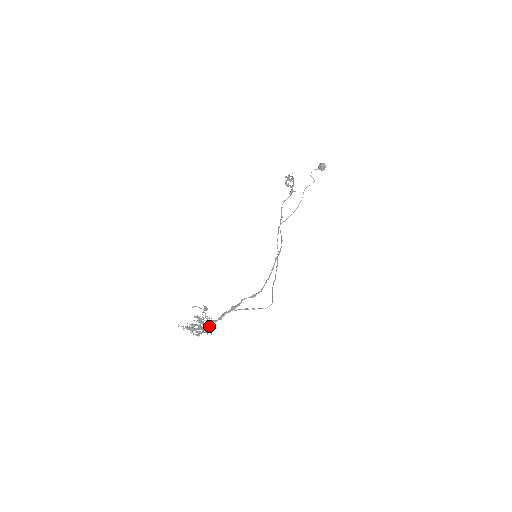
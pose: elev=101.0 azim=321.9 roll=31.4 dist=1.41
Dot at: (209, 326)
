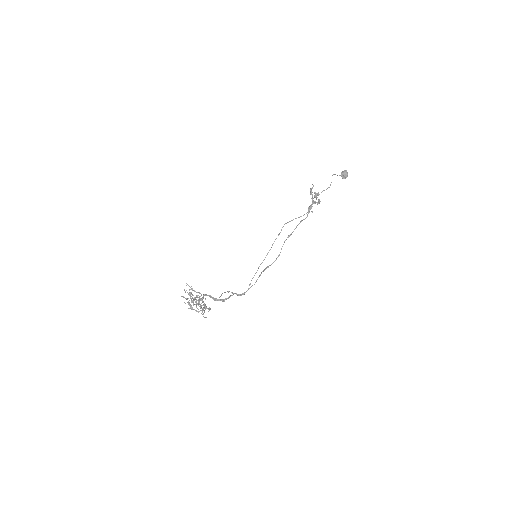
Dot at: (200, 298)
